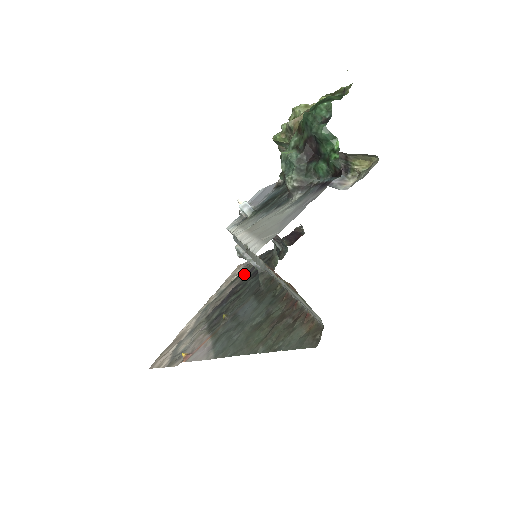
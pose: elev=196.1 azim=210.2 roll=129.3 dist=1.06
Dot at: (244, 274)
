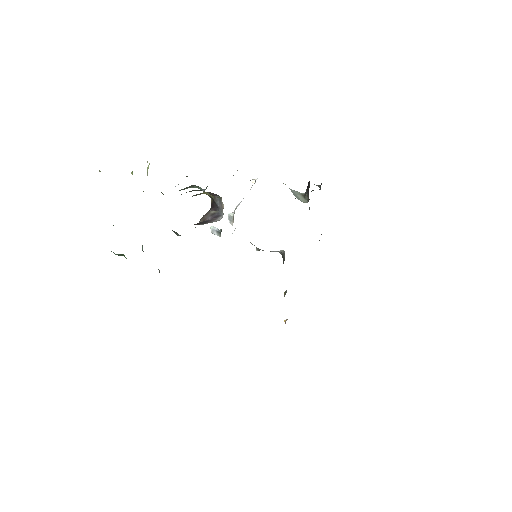
Dot at: occluded
